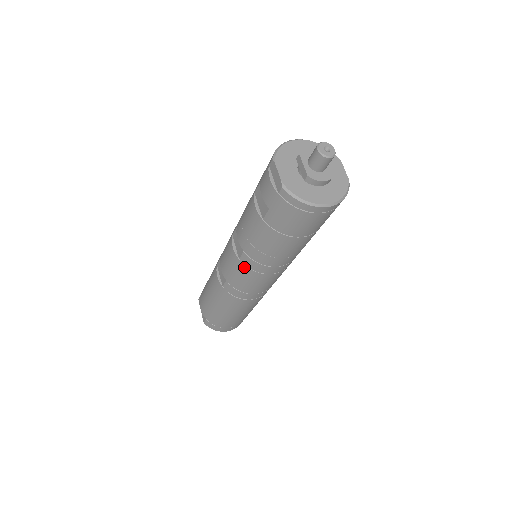
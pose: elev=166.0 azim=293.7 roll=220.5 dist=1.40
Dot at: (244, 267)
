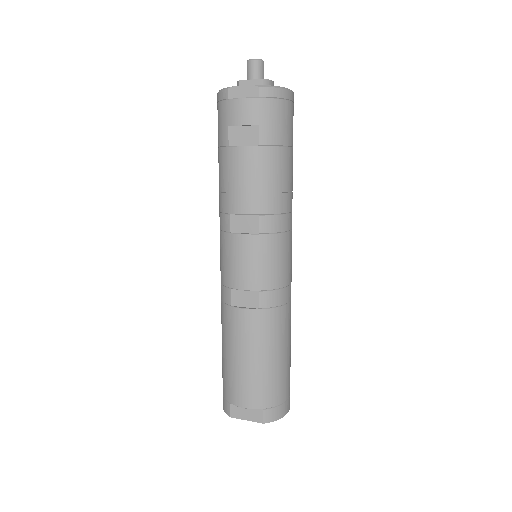
Dot at: (269, 238)
